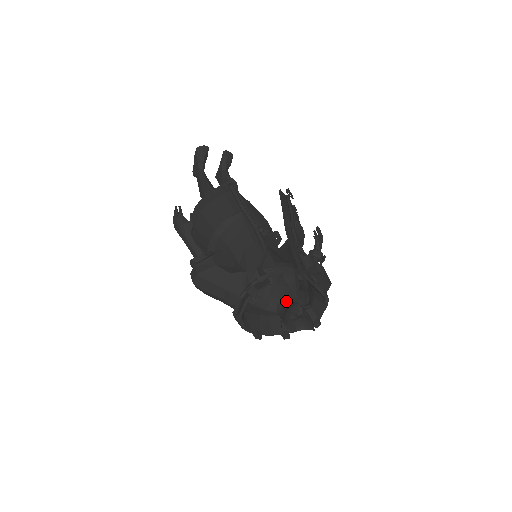
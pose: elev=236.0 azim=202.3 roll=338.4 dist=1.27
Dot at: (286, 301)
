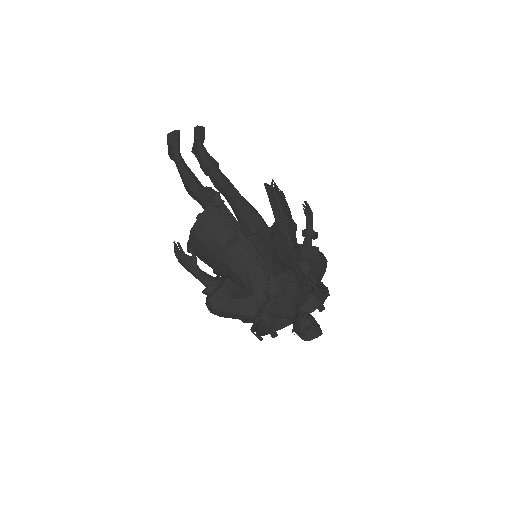
Dot at: (293, 307)
